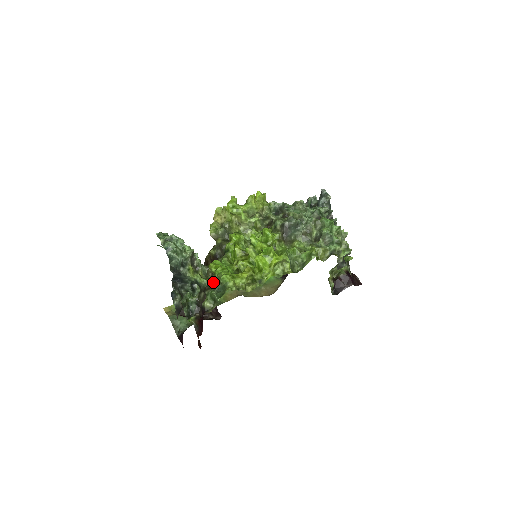
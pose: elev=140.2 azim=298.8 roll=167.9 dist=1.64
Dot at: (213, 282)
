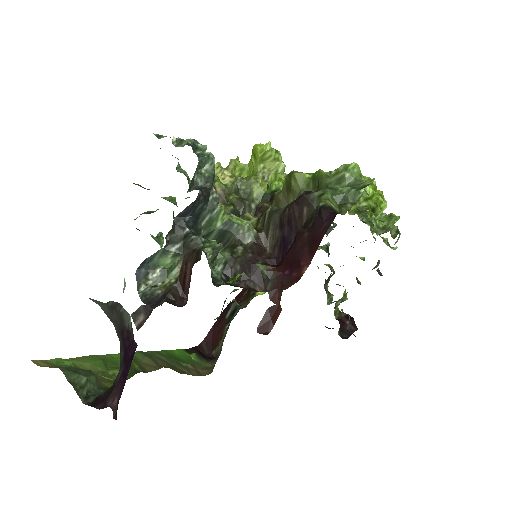
Dot at: (328, 177)
